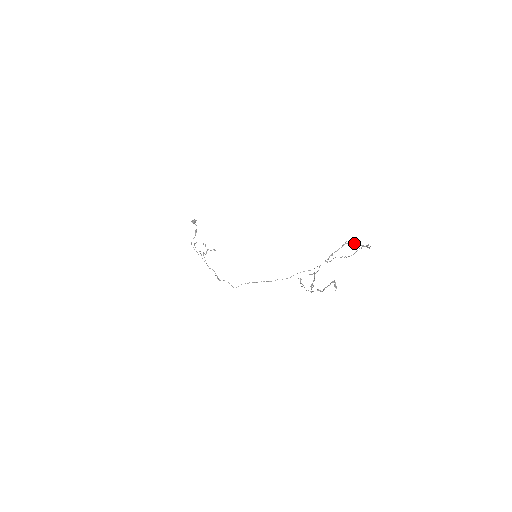
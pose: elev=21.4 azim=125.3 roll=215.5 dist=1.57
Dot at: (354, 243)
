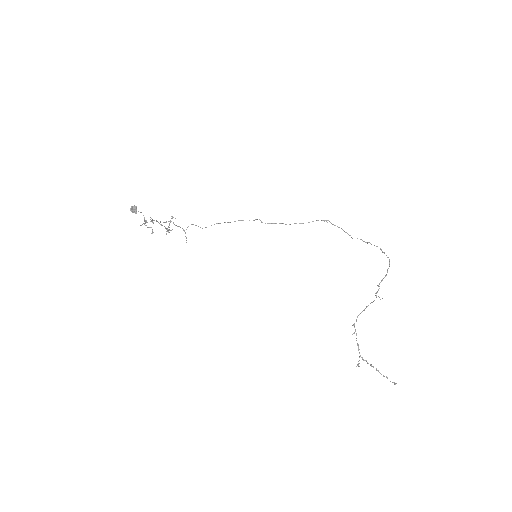
Dot at: occluded
